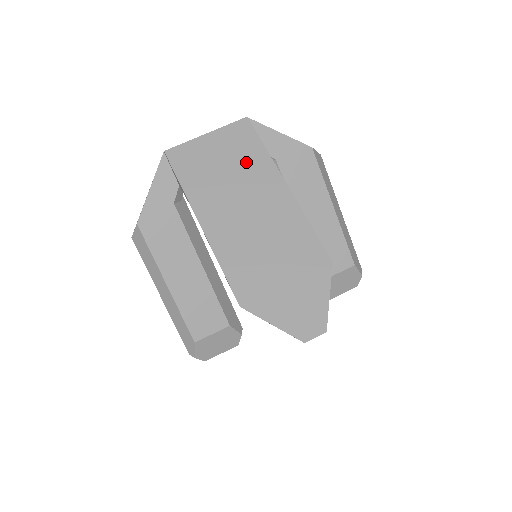
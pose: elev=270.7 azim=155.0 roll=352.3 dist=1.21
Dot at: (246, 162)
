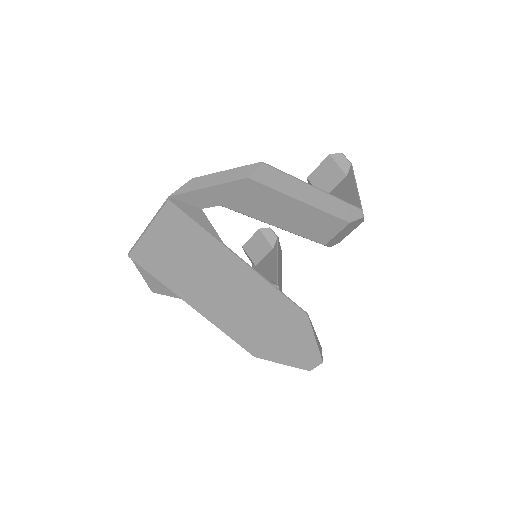
Dot at: (195, 247)
